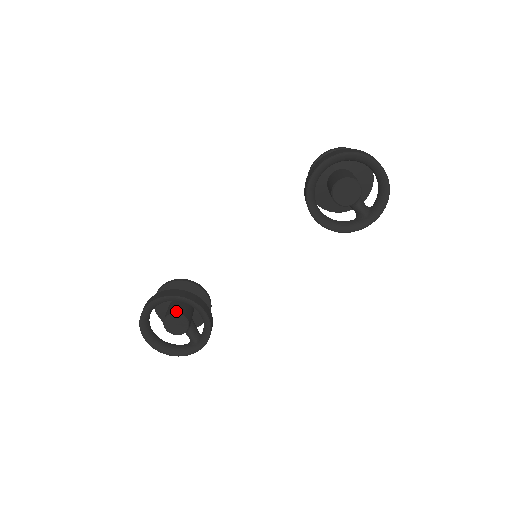
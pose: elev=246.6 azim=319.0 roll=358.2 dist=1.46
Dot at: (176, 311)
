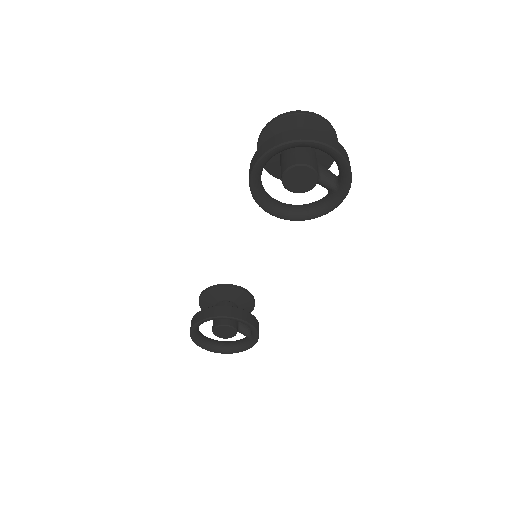
Dot at: (218, 323)
